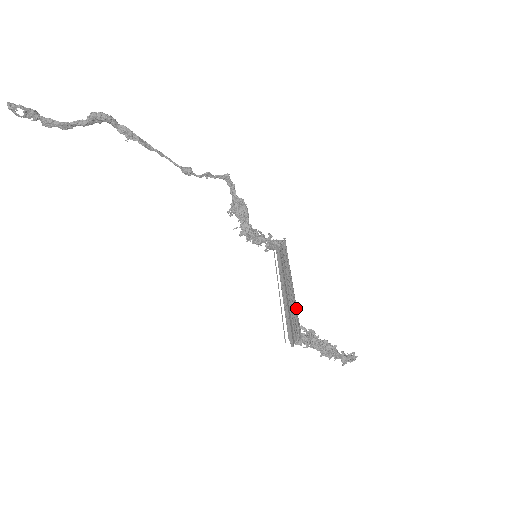
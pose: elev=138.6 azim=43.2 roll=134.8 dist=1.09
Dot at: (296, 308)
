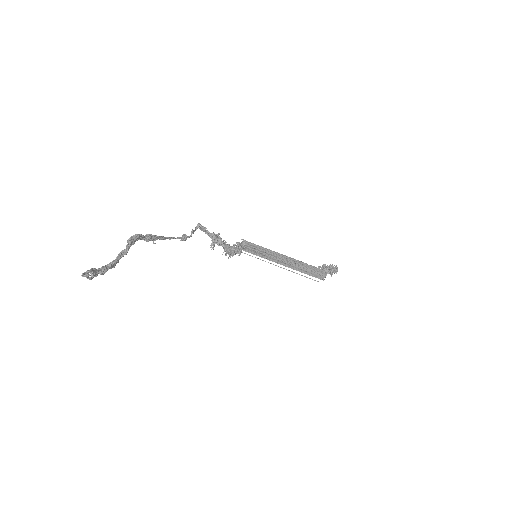
Dot at: (303, 263)
